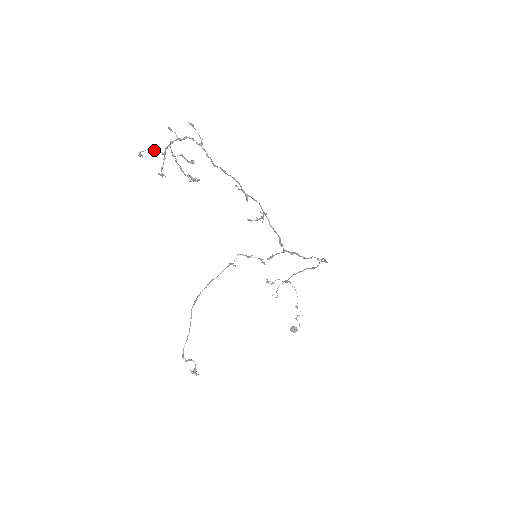
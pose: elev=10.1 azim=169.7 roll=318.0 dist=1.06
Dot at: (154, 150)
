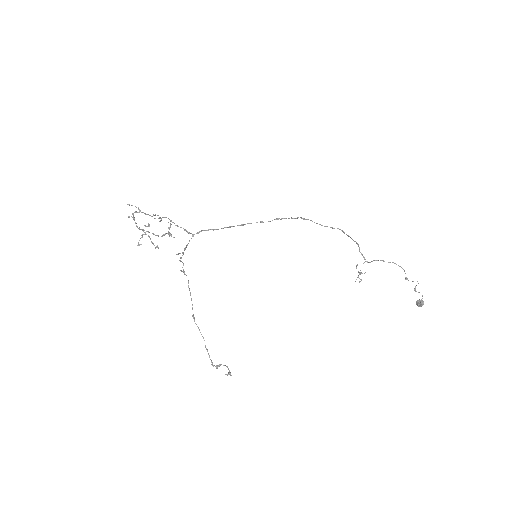
Dot at: (142, 236)
